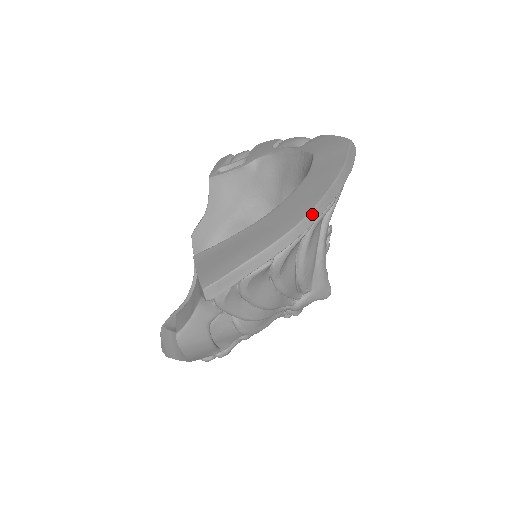
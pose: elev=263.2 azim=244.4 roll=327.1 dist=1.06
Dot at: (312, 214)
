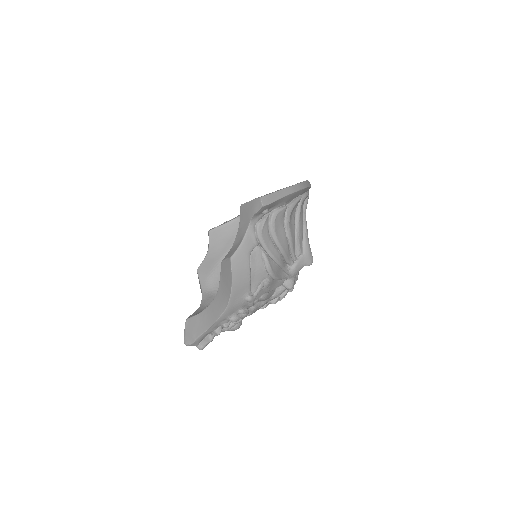
Dot at: (304, 183)
